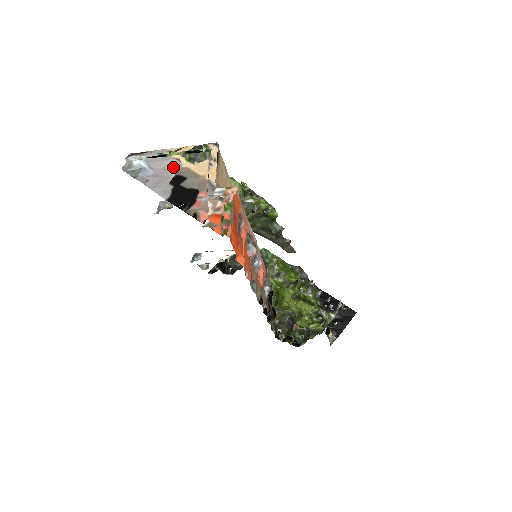
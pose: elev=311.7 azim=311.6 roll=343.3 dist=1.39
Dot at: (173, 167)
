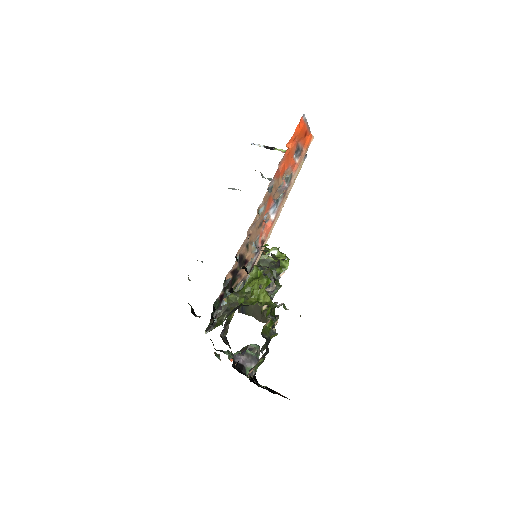
Dot at: occluded
